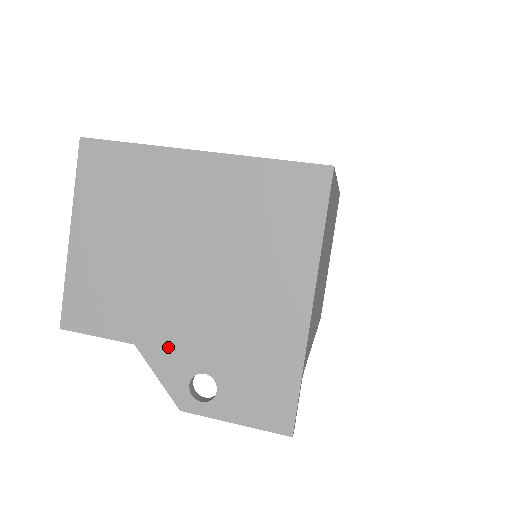
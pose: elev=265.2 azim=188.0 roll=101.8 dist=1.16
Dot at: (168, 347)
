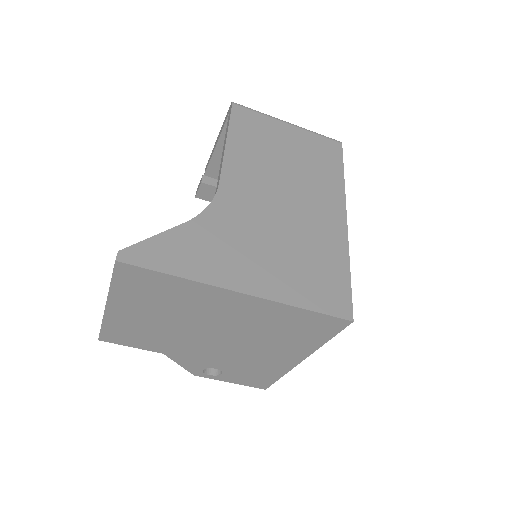
Dot at: (190, 358)
